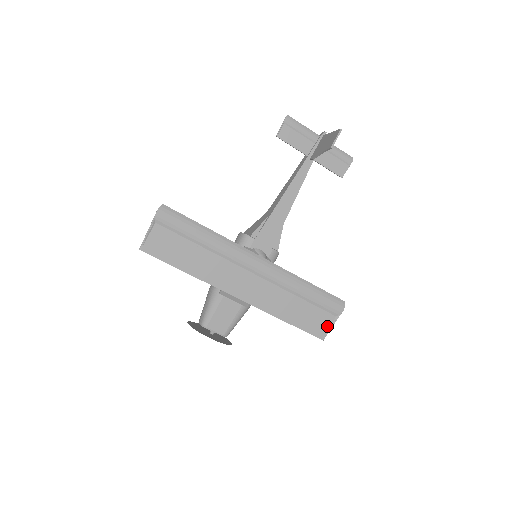
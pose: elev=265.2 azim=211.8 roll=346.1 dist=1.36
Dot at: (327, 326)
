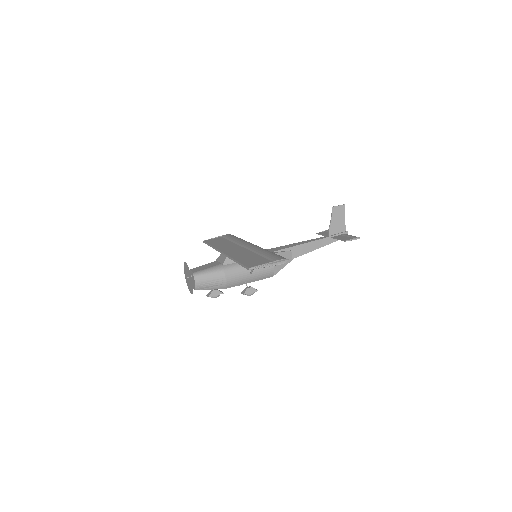
Dot at: (261, 264)
